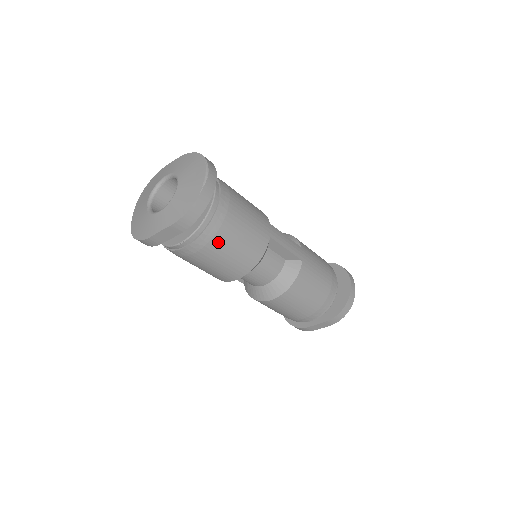
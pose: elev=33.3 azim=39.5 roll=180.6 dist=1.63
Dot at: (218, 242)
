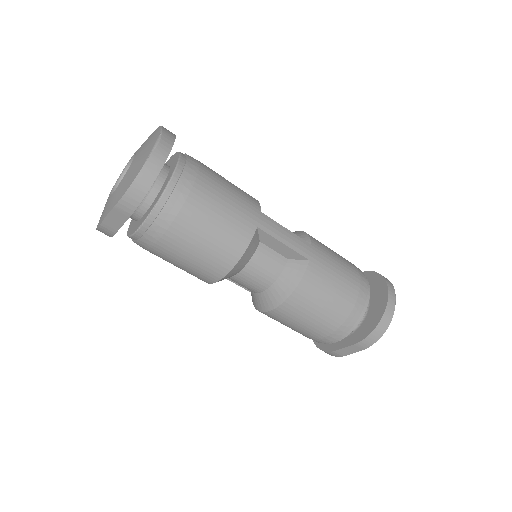
Dot at: (180, 229)
